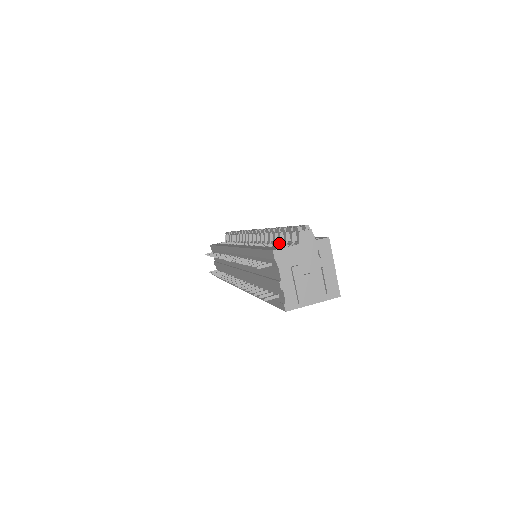
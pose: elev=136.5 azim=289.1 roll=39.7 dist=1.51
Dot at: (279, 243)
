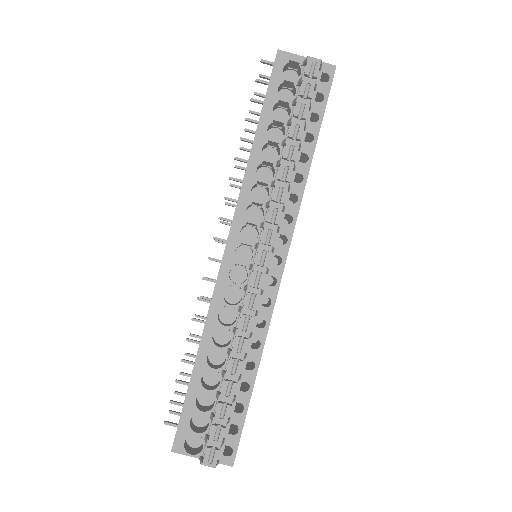
Dot at: (215, 395)
